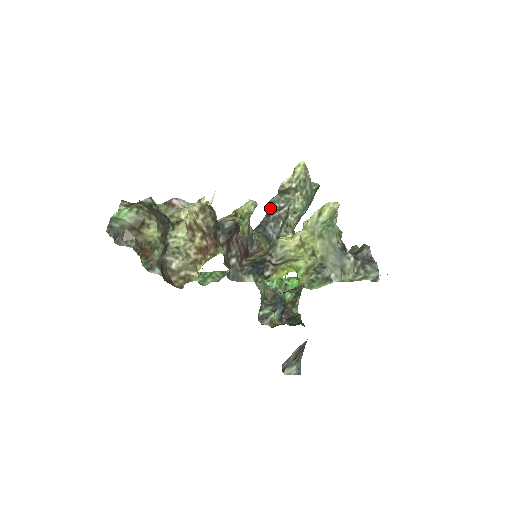
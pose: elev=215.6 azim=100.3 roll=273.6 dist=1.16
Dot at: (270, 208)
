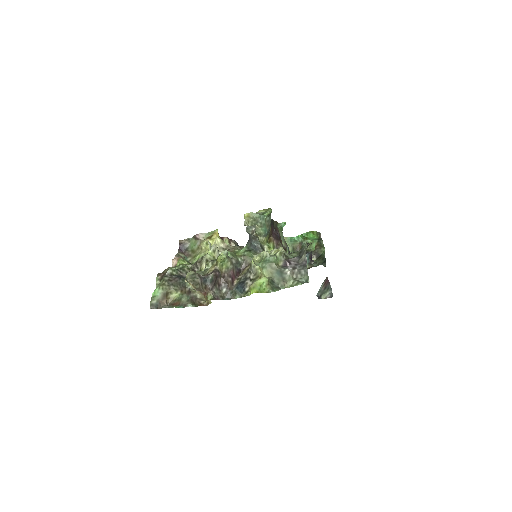
Dot at: (248, 233)
